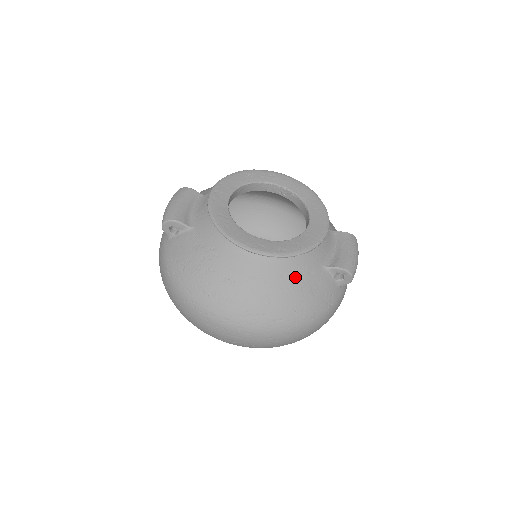
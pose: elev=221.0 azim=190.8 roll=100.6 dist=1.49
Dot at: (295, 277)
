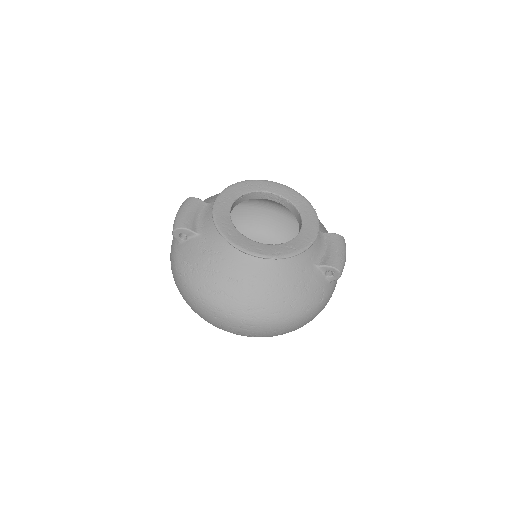
Dot at: (290, 275)
